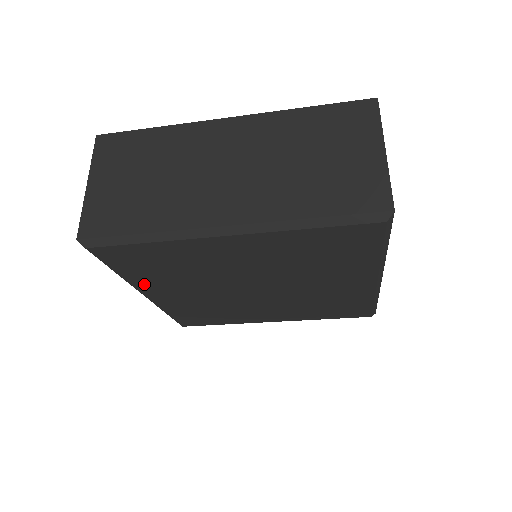
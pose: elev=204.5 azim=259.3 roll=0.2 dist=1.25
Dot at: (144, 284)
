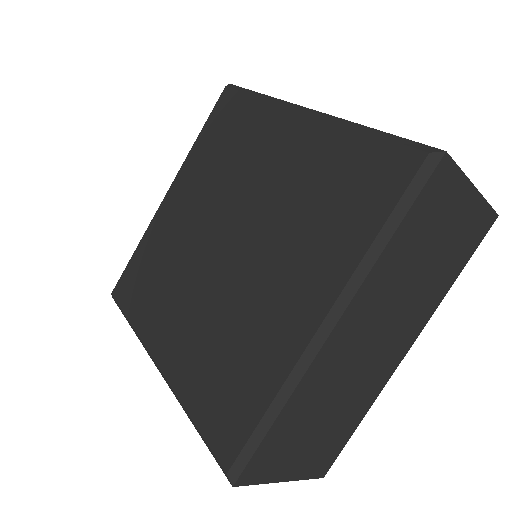
Dot at: (149, 329)
